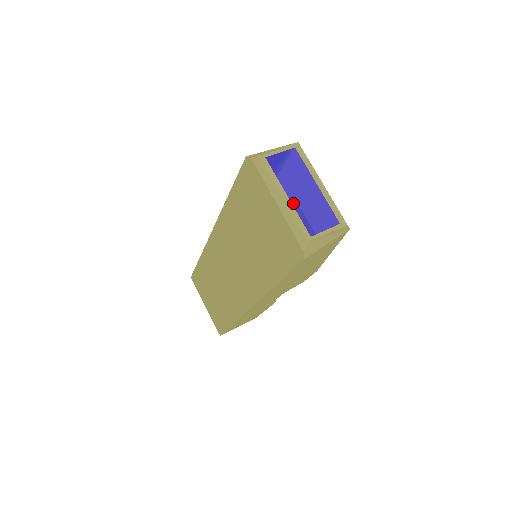
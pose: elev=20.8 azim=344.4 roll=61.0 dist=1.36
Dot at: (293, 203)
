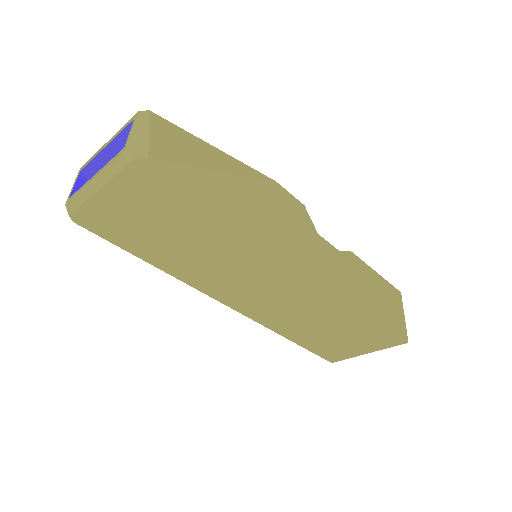
Dot at: occluded
